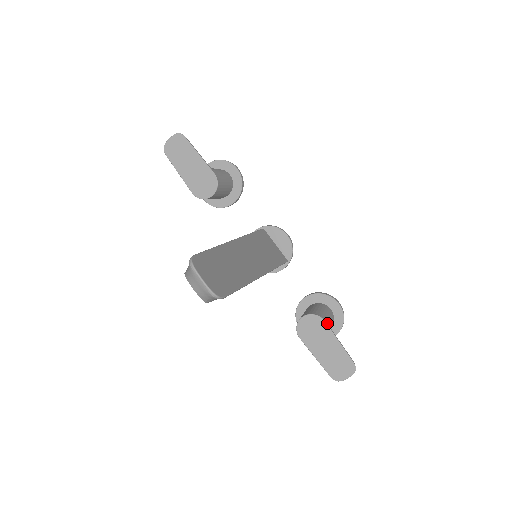
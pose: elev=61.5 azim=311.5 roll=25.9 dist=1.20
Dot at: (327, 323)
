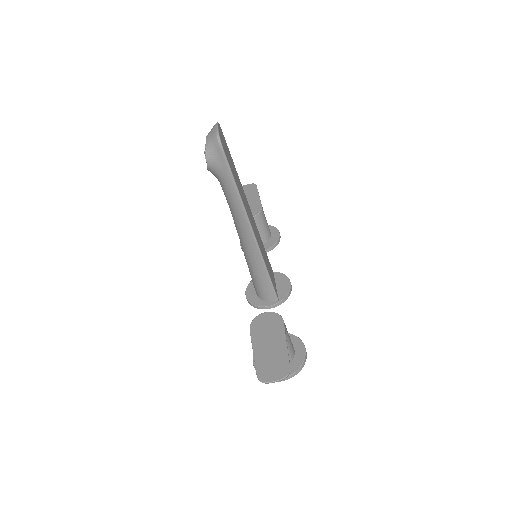
Dot at: occluded
